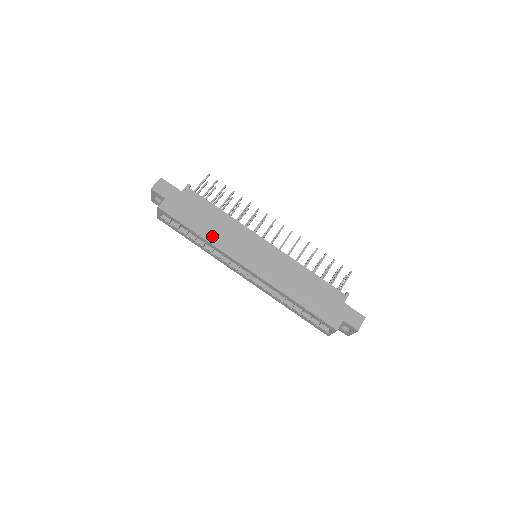
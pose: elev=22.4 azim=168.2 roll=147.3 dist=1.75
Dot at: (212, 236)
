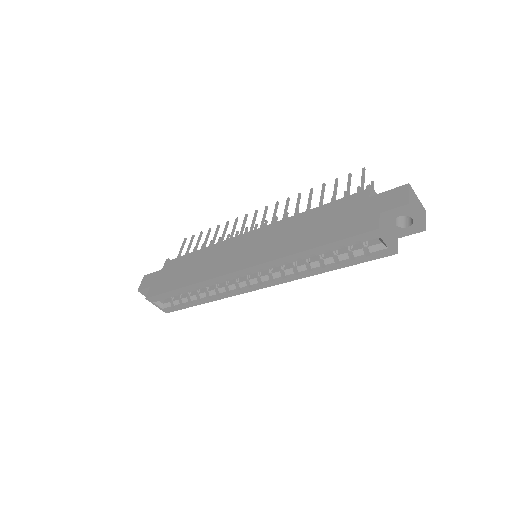
Dot at: (197, 276)
